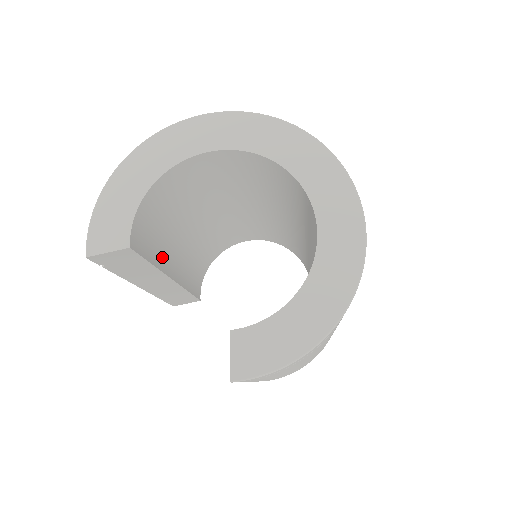
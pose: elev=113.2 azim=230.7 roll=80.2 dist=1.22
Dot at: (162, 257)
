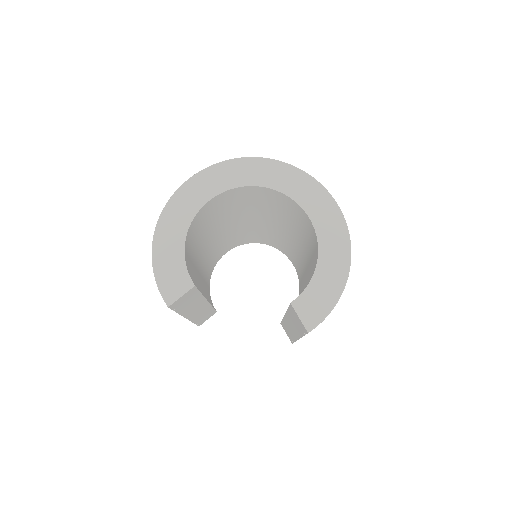
Dot at: (199, 287)
